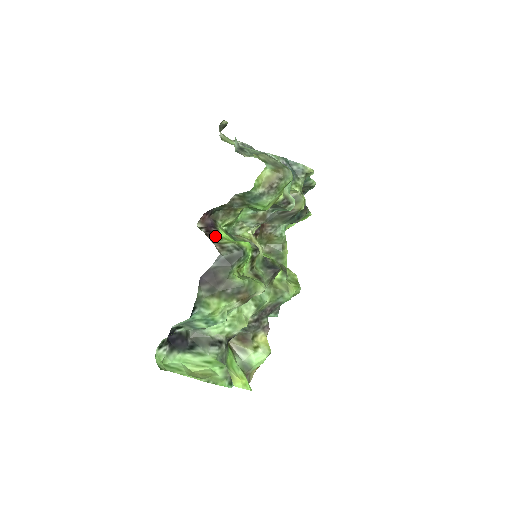
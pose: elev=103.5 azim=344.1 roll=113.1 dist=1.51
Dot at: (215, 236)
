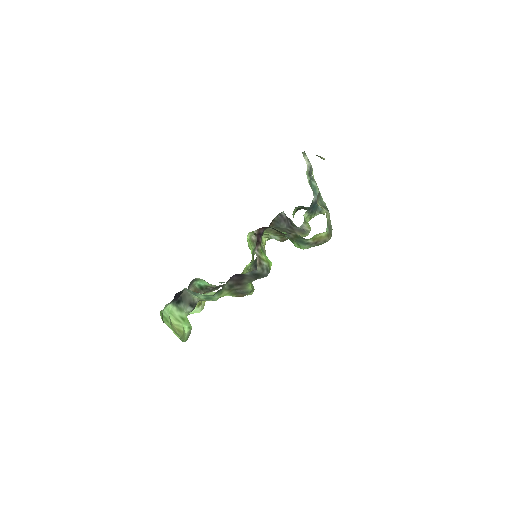
Dot at: (259, 248)
